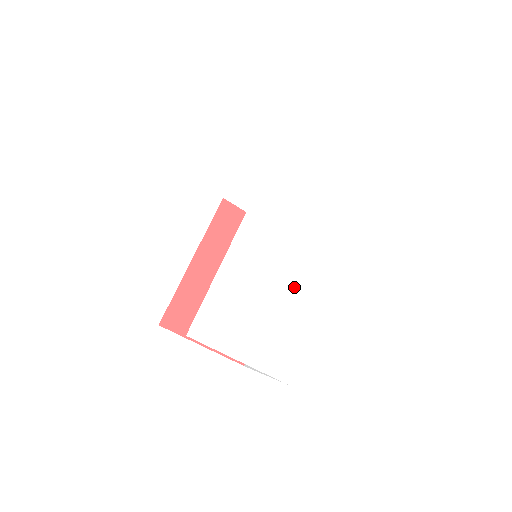
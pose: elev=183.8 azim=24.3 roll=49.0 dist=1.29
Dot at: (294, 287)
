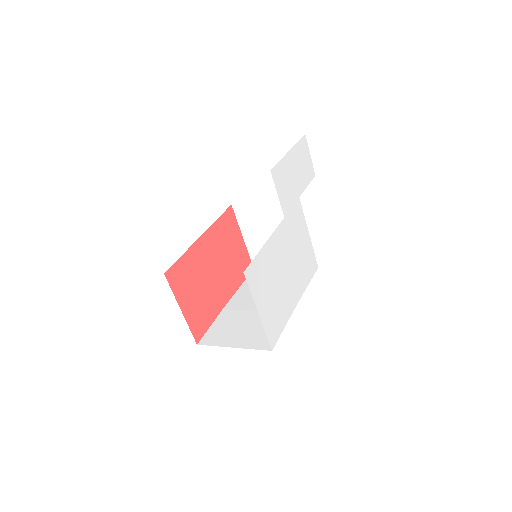
Dot at: (289, 284)
